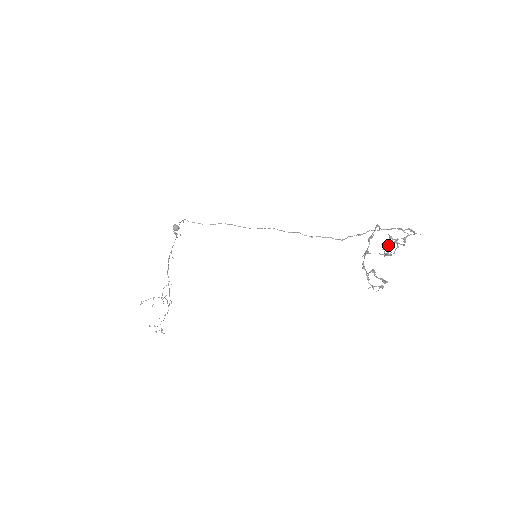
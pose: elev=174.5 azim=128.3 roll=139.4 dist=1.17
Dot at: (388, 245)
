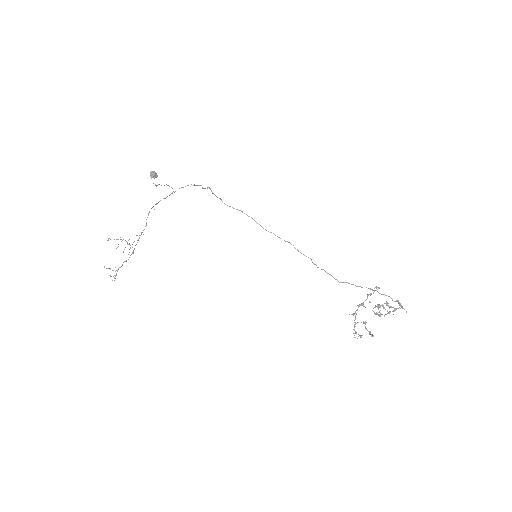
Dot at: (379, 307)
